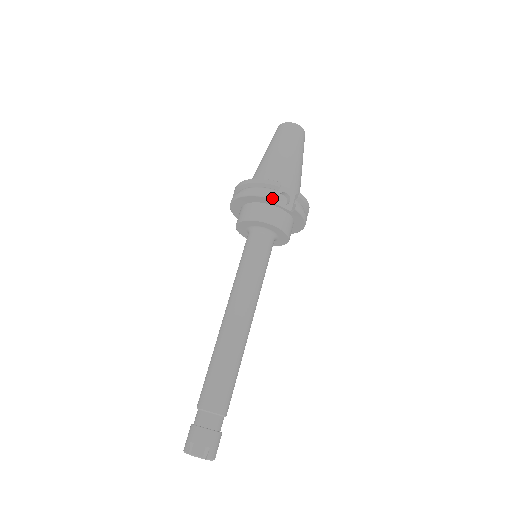
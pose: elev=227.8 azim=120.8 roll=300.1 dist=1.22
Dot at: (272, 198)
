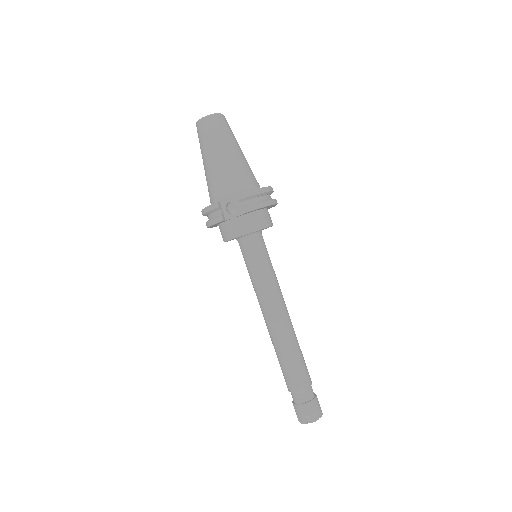
Dot at: (220, 222)
